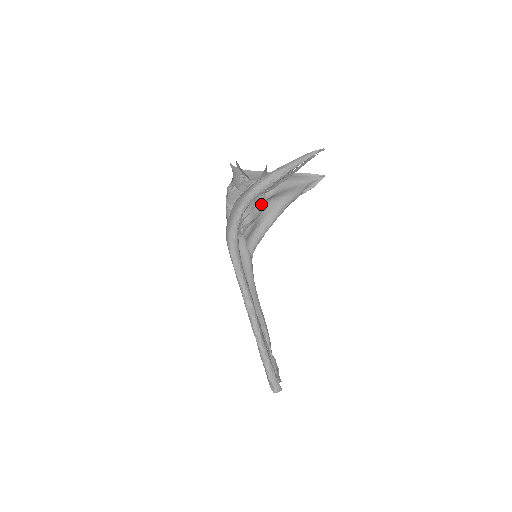
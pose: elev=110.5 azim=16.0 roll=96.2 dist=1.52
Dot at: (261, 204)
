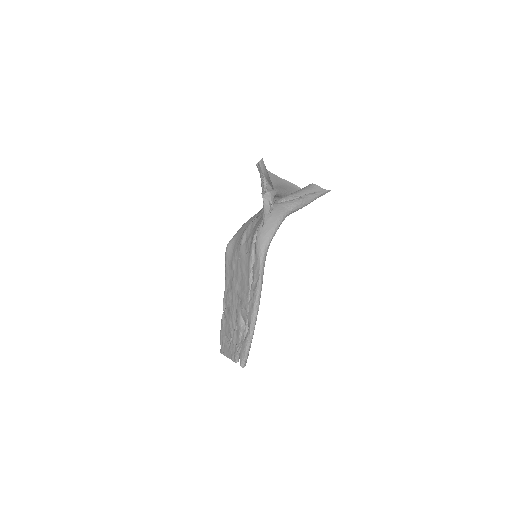
Dot at: occluded
